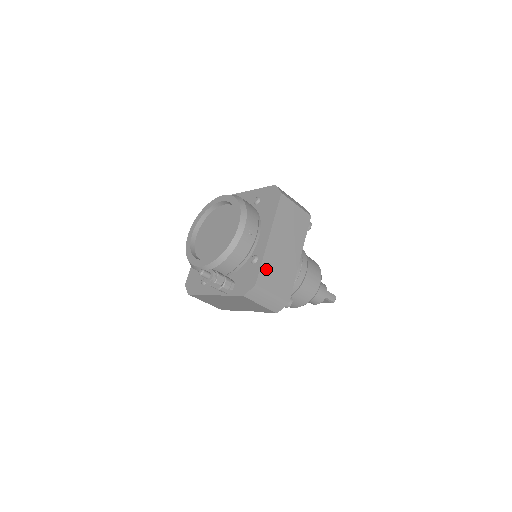
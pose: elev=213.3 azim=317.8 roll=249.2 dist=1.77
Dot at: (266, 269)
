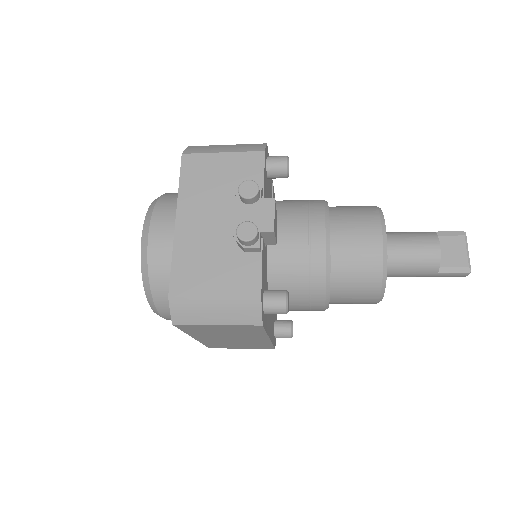
Dot at: (214, 345)
